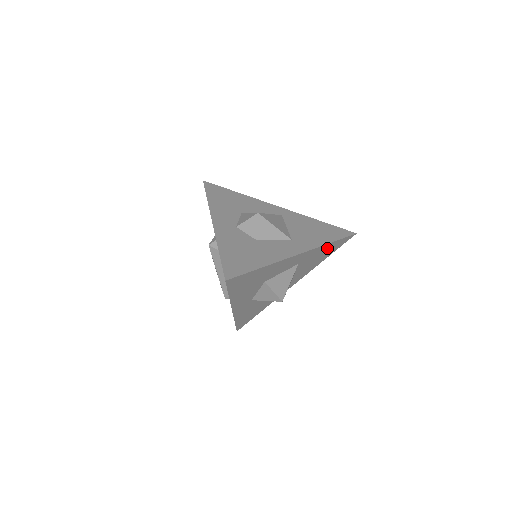
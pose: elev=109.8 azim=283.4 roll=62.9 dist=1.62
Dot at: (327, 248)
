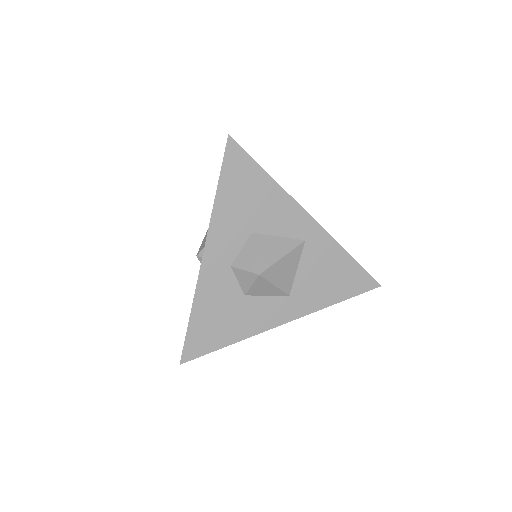
Dot at: occluded
